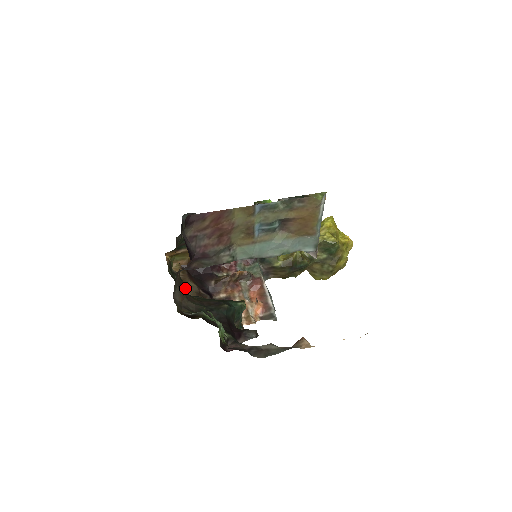
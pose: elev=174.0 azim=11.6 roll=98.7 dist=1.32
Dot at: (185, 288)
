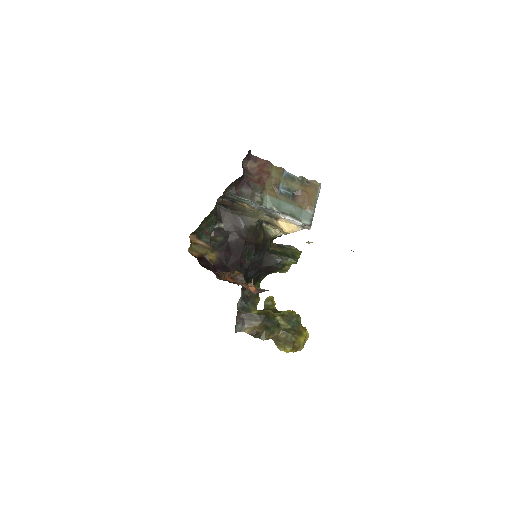
Dot at: occluded
